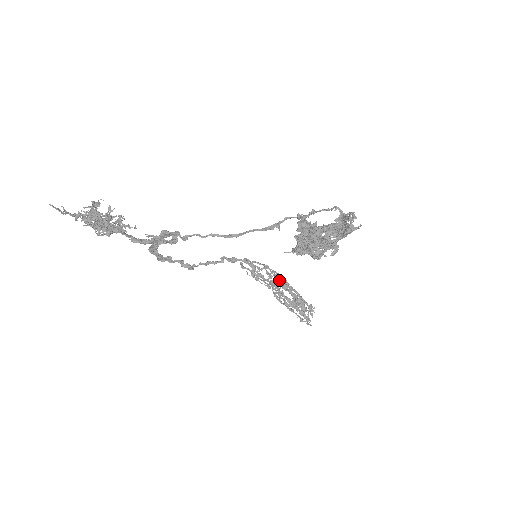
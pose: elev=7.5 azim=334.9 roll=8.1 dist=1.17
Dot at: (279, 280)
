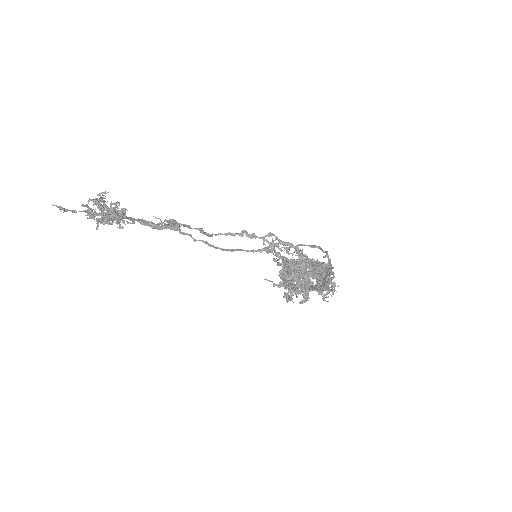
Dot at: occluded
